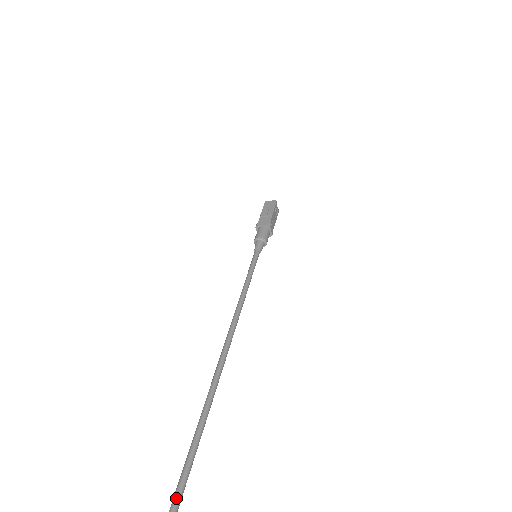
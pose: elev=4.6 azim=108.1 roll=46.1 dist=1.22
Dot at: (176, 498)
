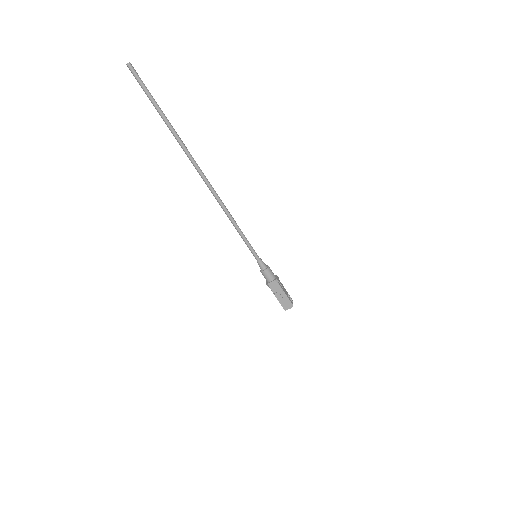
Dot at: (152, 97)
